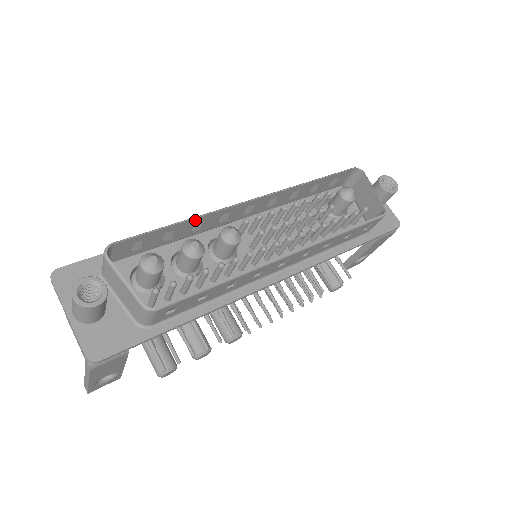
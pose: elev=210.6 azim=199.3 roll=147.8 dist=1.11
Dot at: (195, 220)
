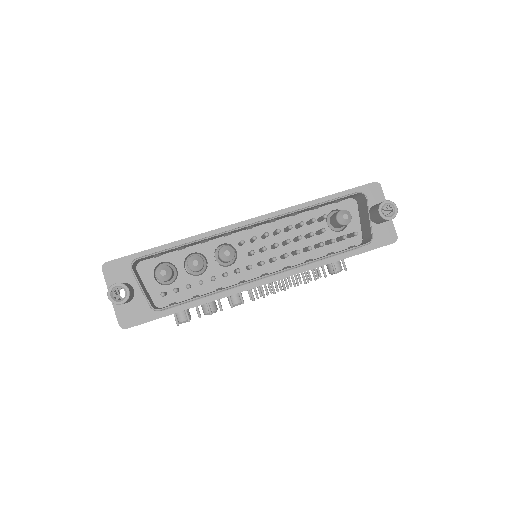
Dot at: (200, 241)
